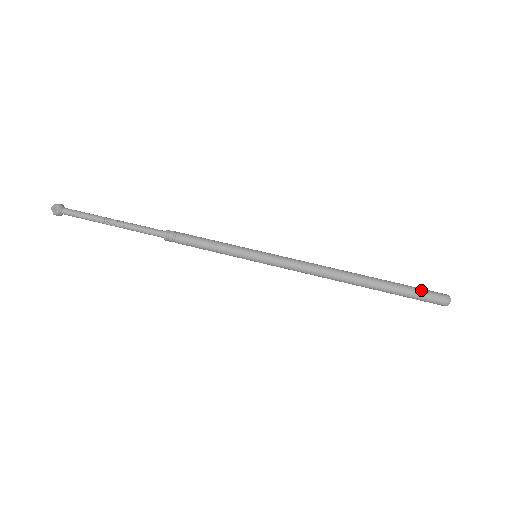
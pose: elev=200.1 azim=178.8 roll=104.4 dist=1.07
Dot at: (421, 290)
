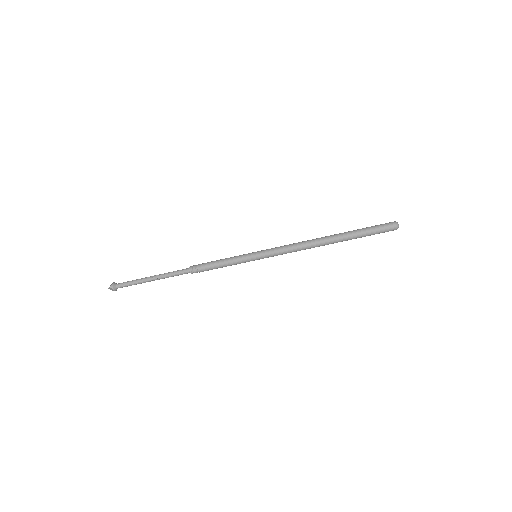
Dot at: (376, 229)
